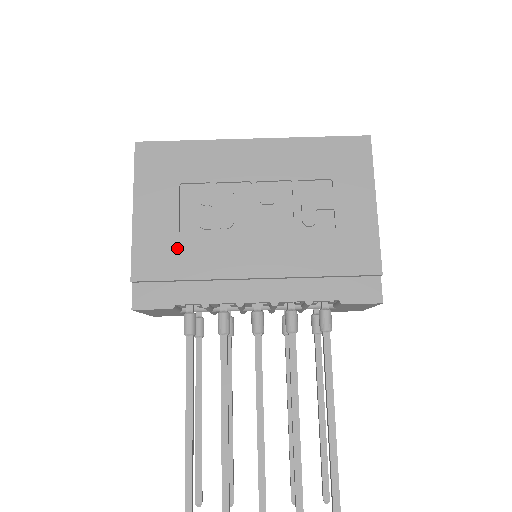
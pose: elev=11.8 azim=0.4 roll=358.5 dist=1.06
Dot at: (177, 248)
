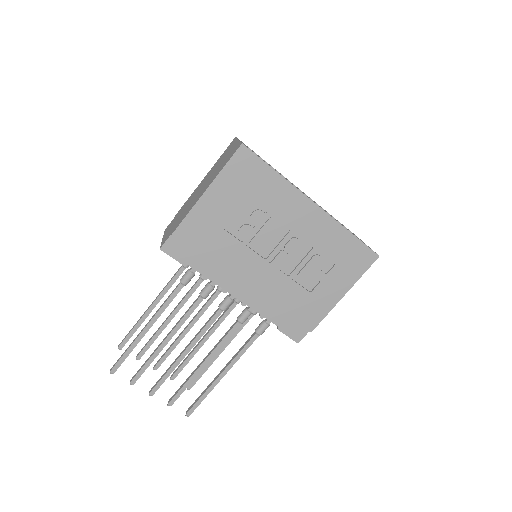
Dot at: (215, 236)
